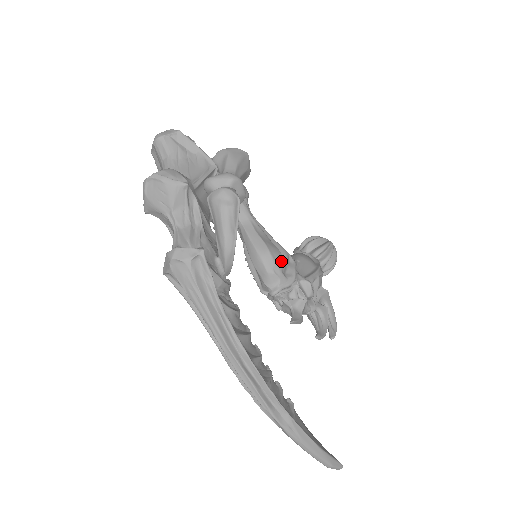
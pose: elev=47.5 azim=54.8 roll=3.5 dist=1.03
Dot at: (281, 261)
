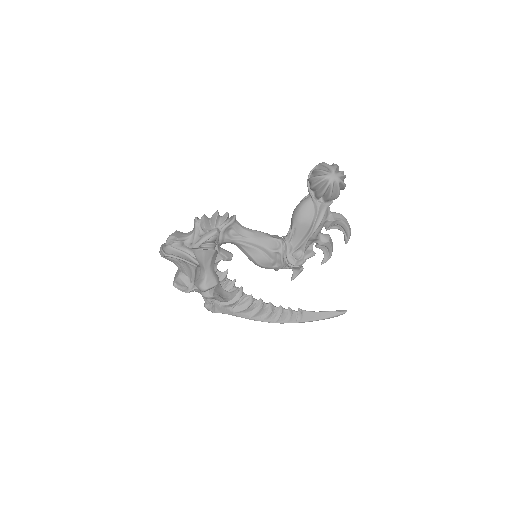
Dot at: (268, 264)
